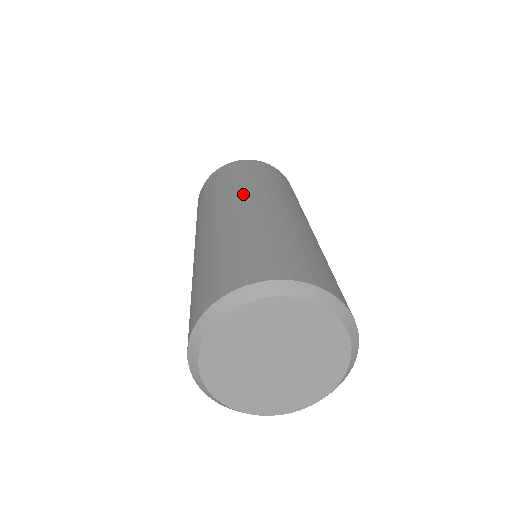
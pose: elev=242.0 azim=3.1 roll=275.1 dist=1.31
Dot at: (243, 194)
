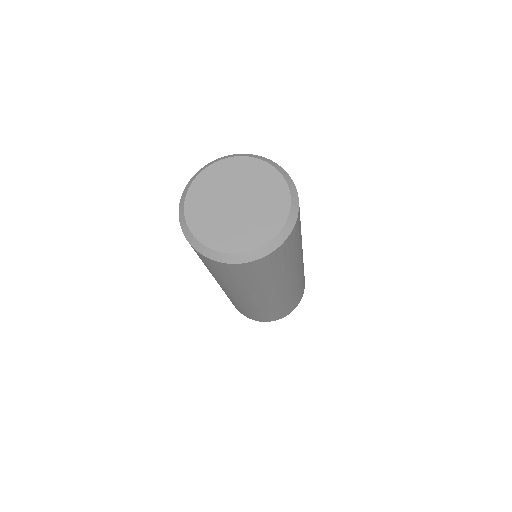
Dot at: occluded
